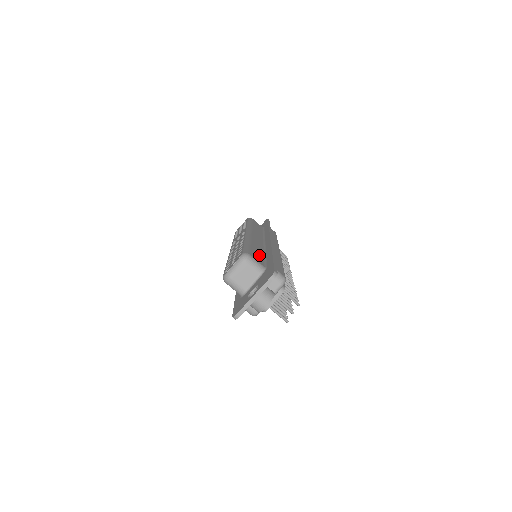
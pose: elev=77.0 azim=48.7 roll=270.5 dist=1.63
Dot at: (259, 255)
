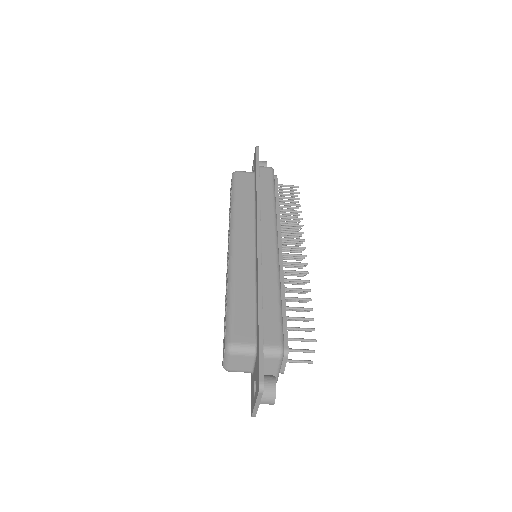
Dot at: (247, 313)
